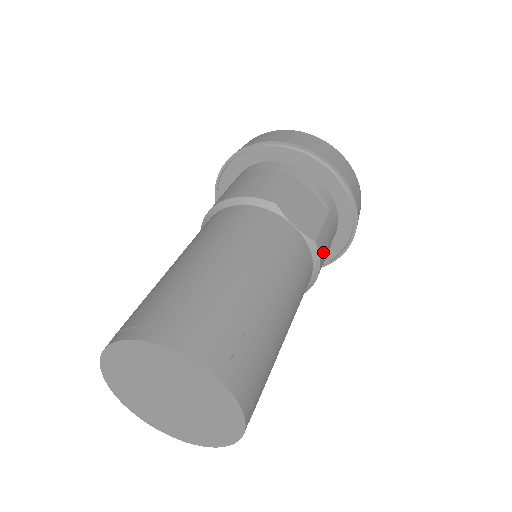
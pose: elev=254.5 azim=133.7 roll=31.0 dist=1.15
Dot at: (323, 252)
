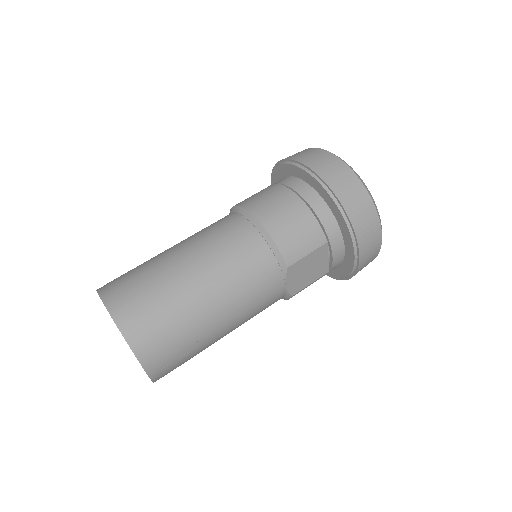
Dot at: occluded
